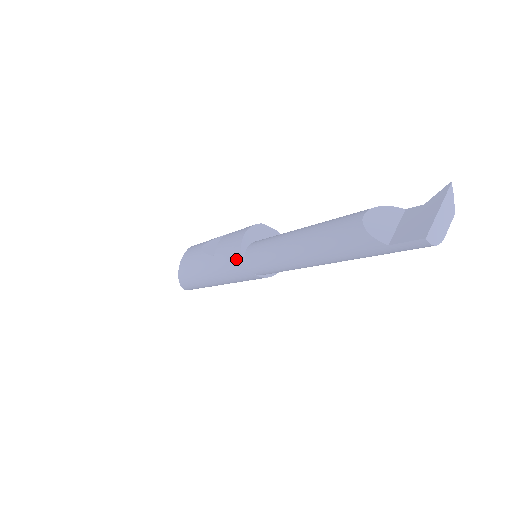
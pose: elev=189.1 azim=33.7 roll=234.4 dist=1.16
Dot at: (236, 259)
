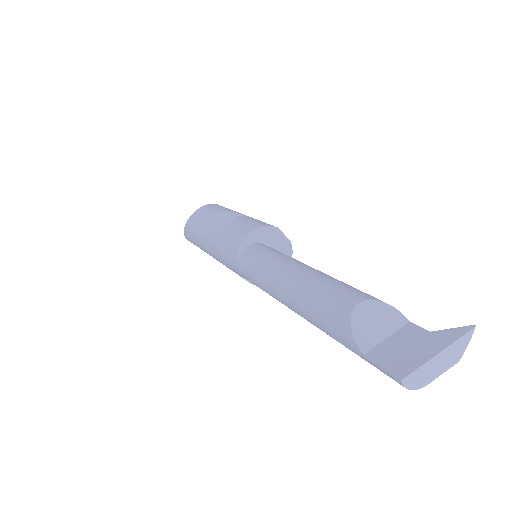
Dot at: (232, 251)
